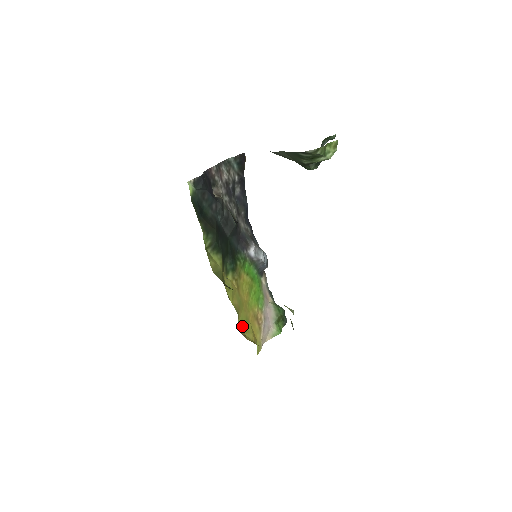
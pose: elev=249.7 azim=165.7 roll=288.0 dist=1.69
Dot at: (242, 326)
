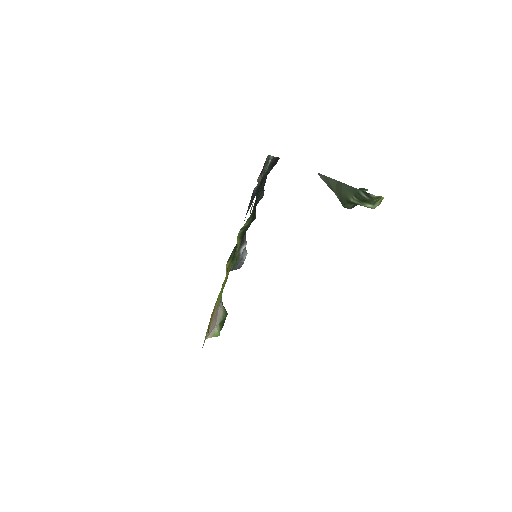
Dot at: occluded
